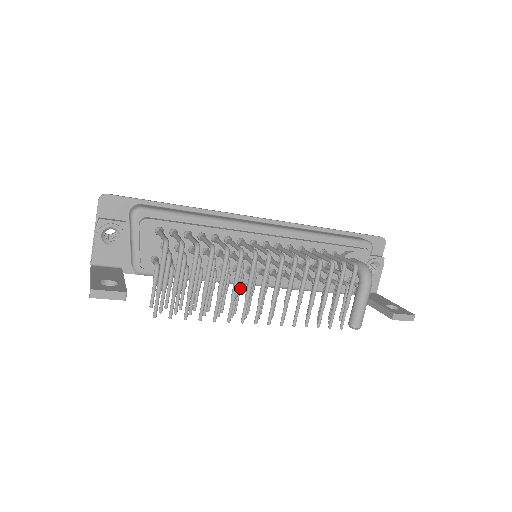
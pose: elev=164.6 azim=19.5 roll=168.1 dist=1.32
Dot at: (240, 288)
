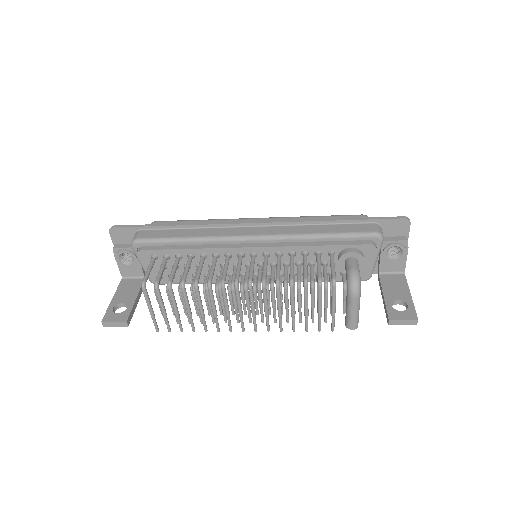
Dot at: (230, 298)
